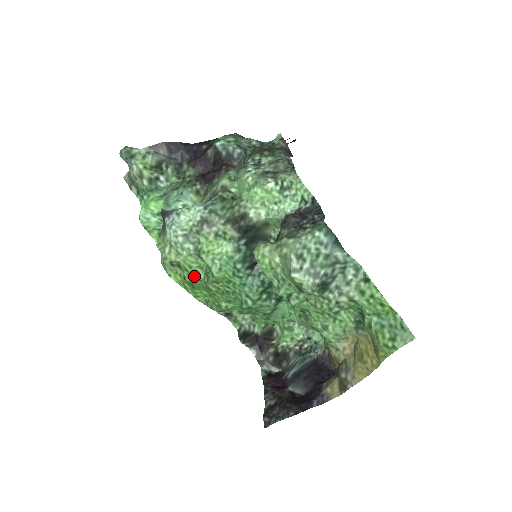
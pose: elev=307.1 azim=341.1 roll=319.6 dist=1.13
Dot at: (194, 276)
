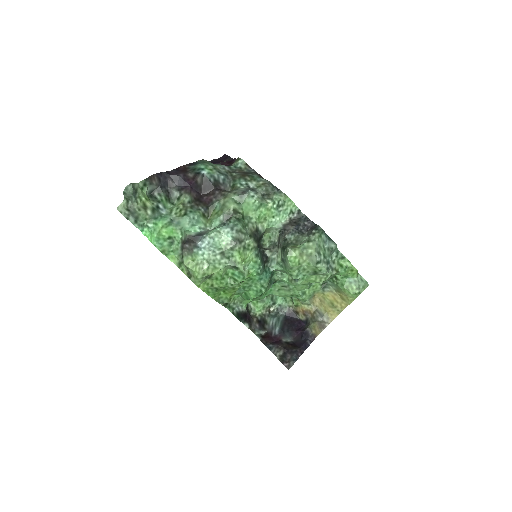
Dot at: (222, 282)
